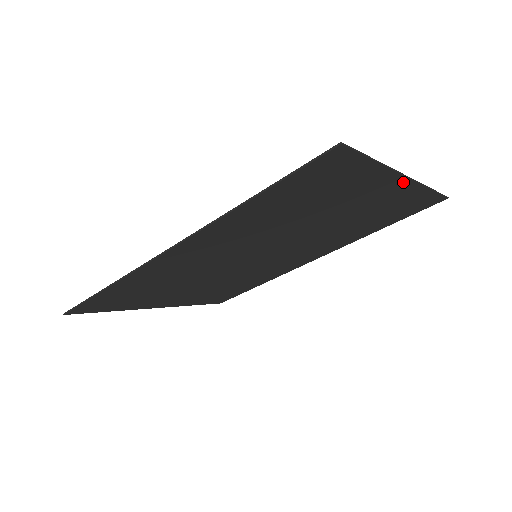
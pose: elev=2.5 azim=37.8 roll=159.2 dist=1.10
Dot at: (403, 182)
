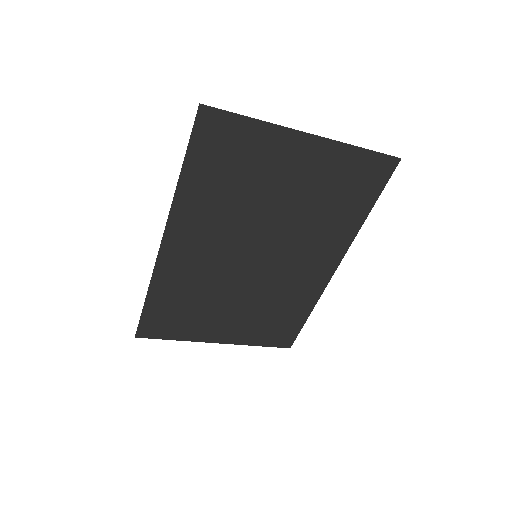
Dot at: (310, 140)
